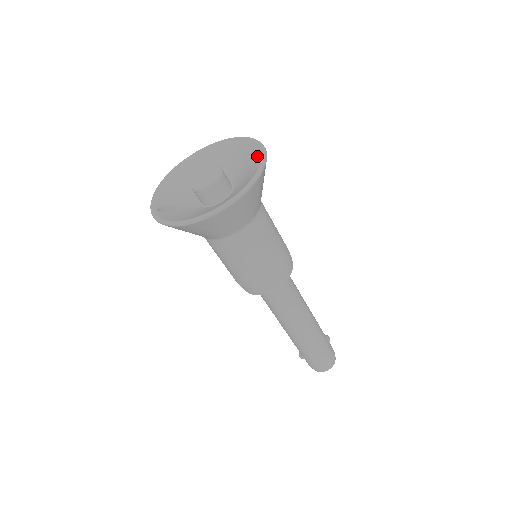
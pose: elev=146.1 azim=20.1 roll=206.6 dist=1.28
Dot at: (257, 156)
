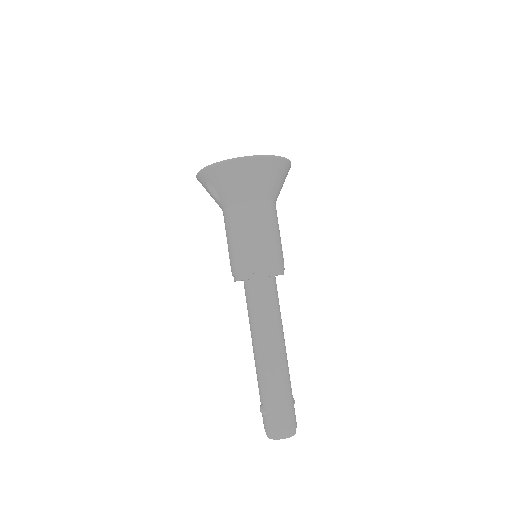
Dot at: occluded
